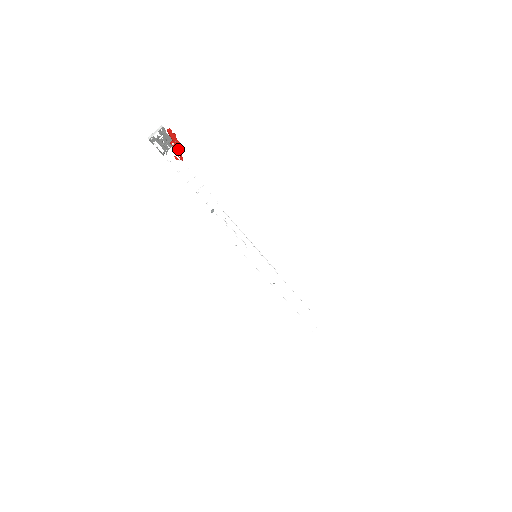
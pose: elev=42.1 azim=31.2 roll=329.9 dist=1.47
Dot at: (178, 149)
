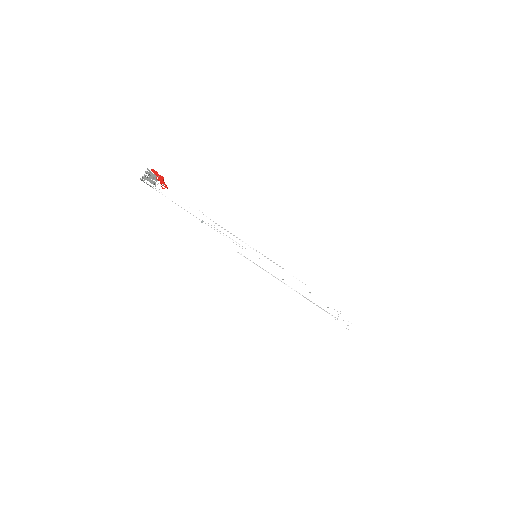
Dot at: (162, 181)
